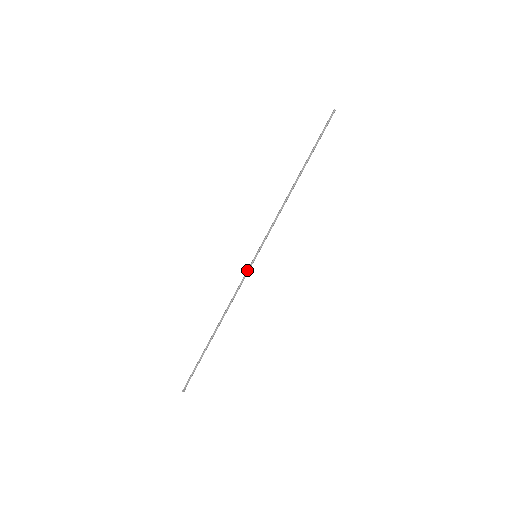
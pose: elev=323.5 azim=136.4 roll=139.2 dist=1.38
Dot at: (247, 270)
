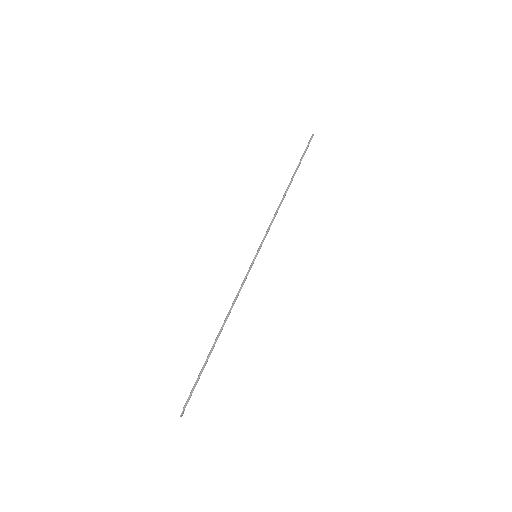
Dot at: (248, 270)
